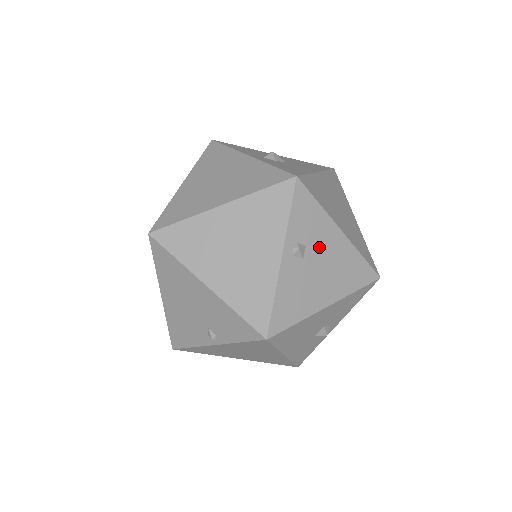
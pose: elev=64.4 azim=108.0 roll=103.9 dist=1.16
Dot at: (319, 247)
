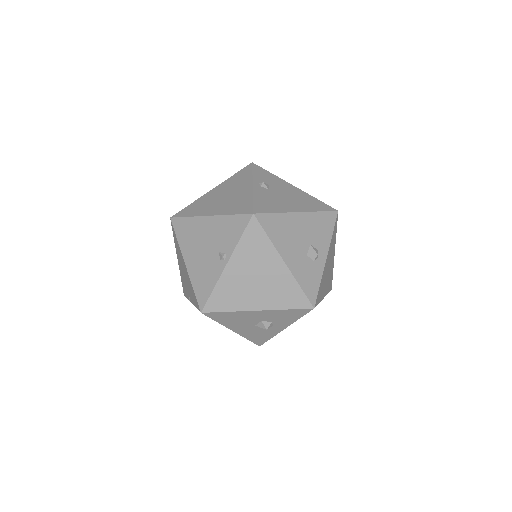
Dot at: (279, 188)
